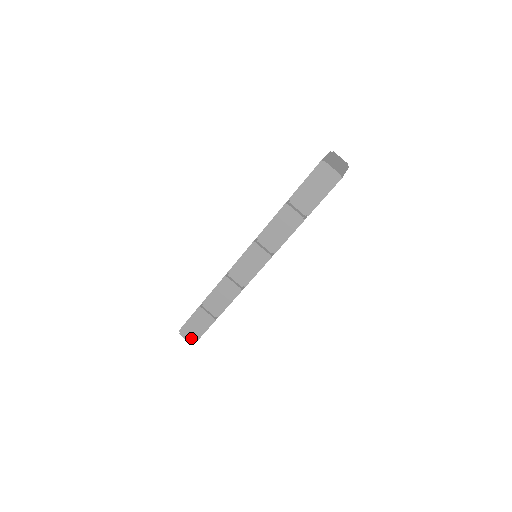
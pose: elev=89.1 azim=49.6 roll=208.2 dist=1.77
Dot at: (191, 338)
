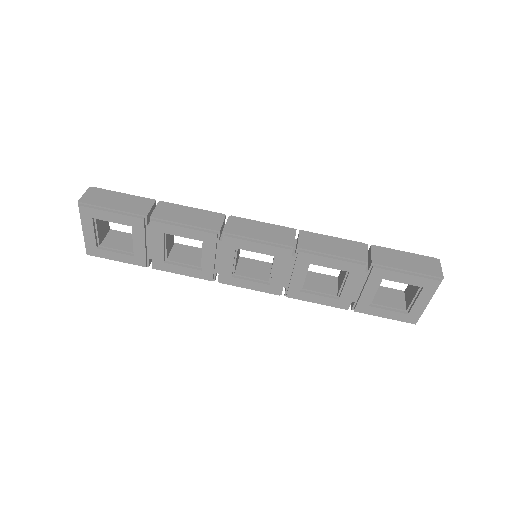
Dot at: (91, 199)
